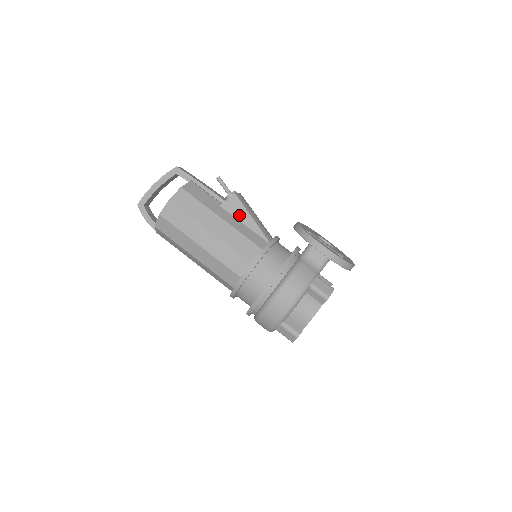
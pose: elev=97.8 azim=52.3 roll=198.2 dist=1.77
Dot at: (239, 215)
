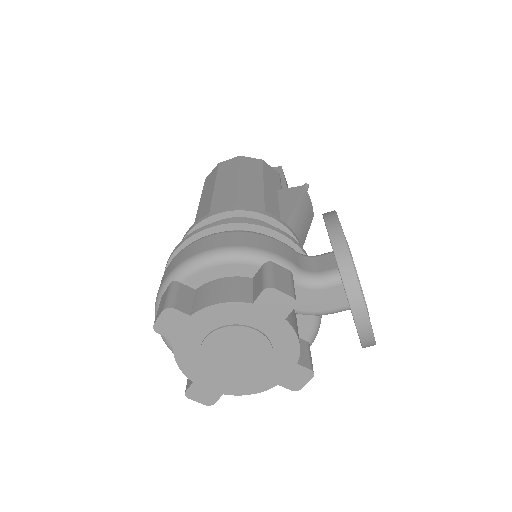
Dot at: (285, 201)
